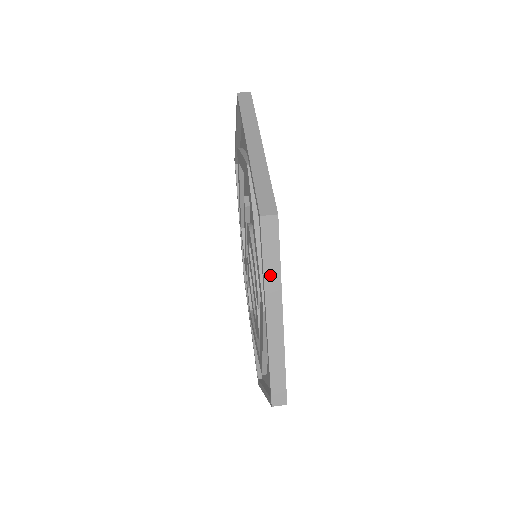
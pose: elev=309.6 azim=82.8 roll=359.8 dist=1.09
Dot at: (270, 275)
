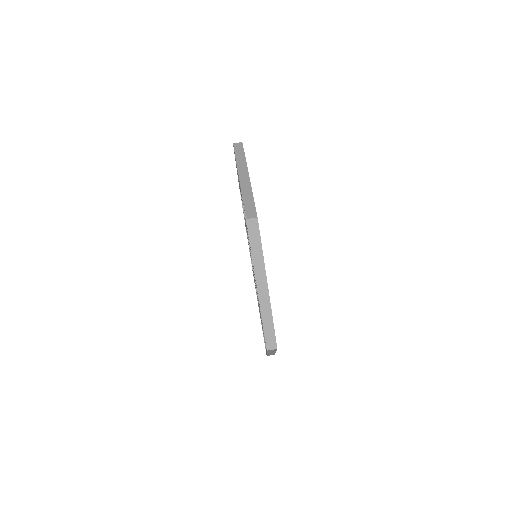
Dot at: occluded
